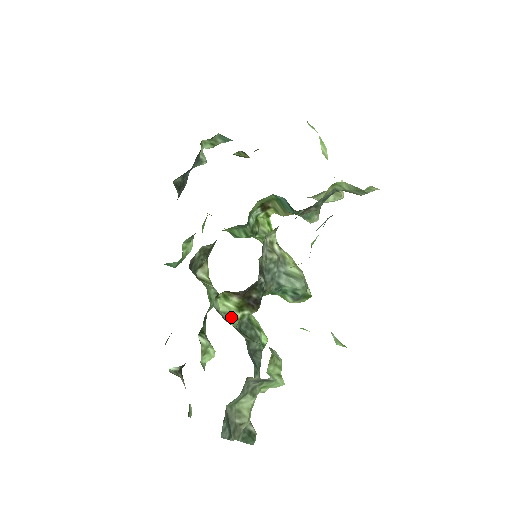
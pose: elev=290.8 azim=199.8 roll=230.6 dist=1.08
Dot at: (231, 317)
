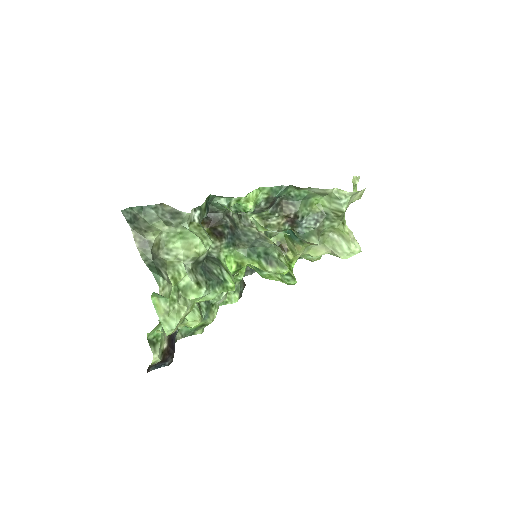
Dot at: occluded
